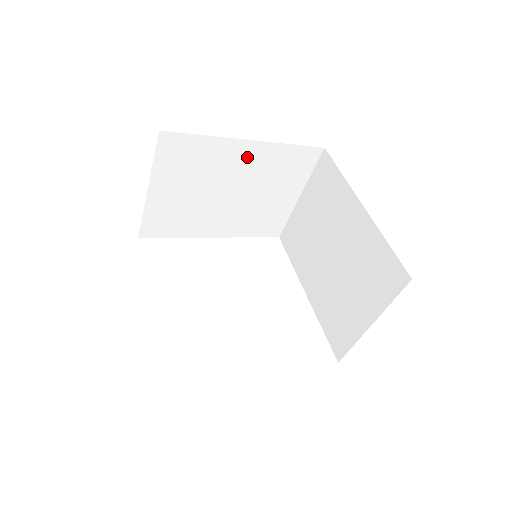
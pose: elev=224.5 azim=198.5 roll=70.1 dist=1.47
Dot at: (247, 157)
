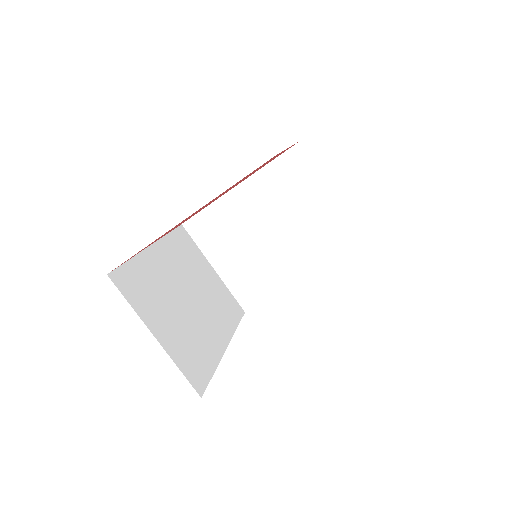
Dot at: (251, 197)
